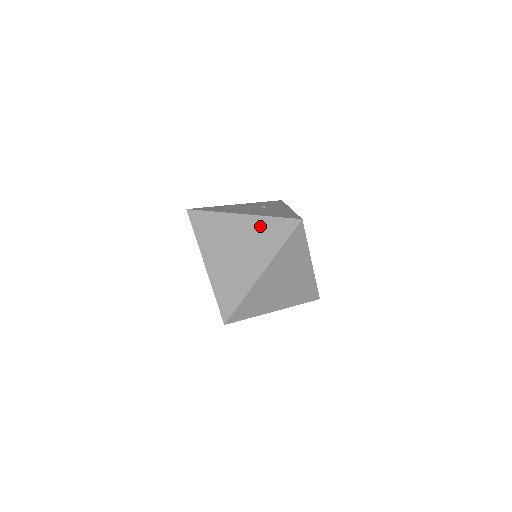
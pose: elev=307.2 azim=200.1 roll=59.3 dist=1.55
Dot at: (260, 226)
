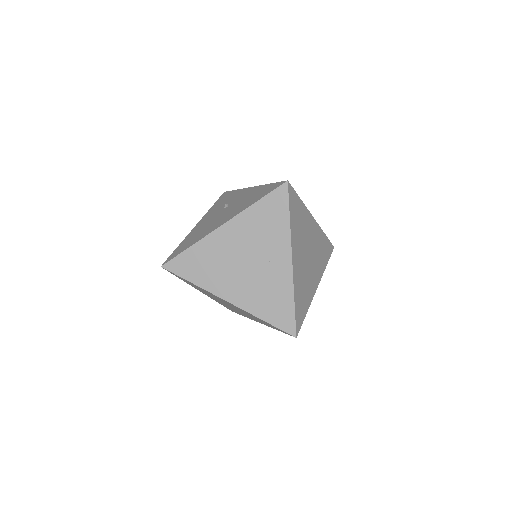
Dot at: (252, 220)
